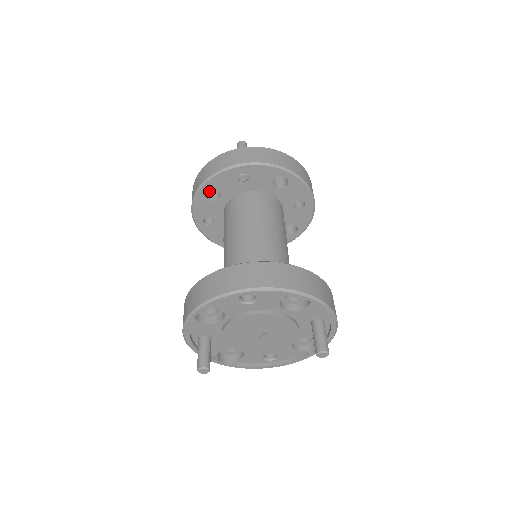
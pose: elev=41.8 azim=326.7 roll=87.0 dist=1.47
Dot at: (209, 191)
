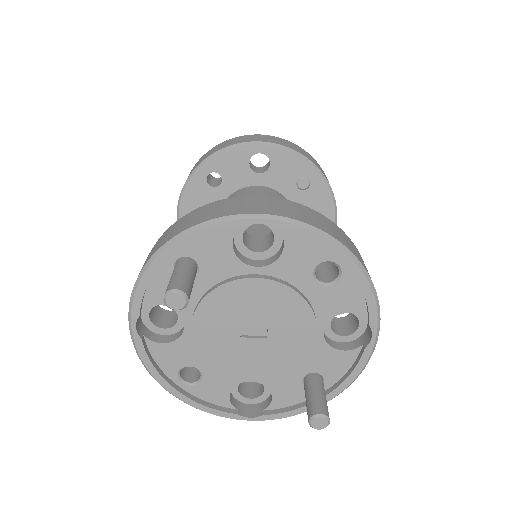
Dot at: occluded
